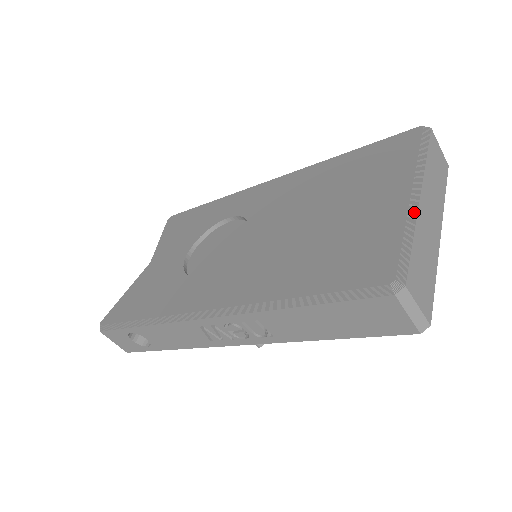
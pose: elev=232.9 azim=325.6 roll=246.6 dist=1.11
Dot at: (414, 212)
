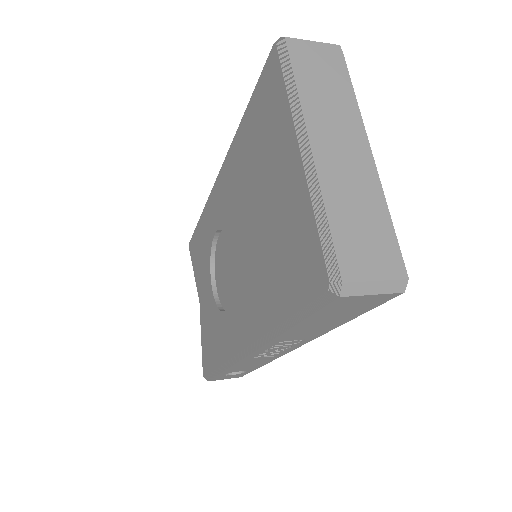
Dot at: (313, 177)
